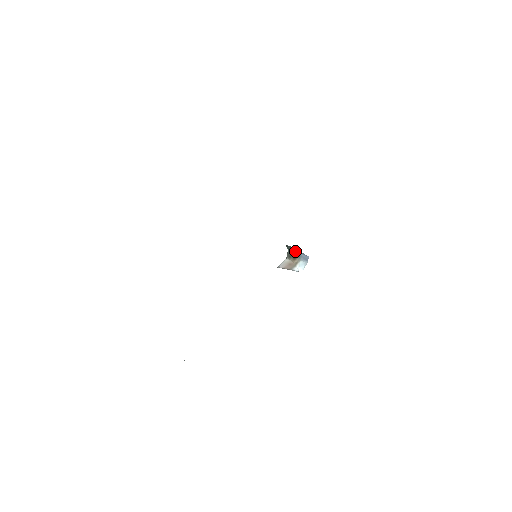
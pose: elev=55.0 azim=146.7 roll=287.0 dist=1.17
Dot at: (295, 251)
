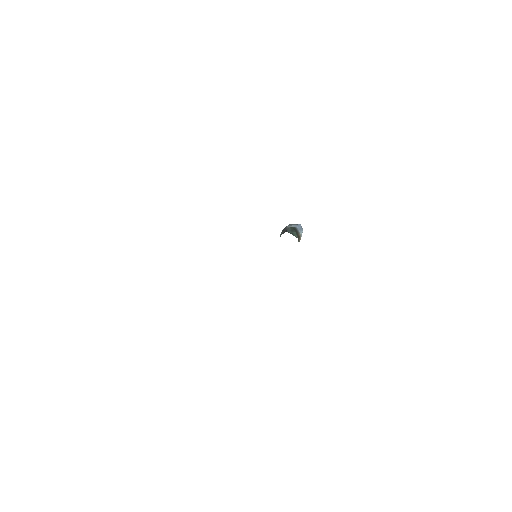
Dot at: (295, 231)
